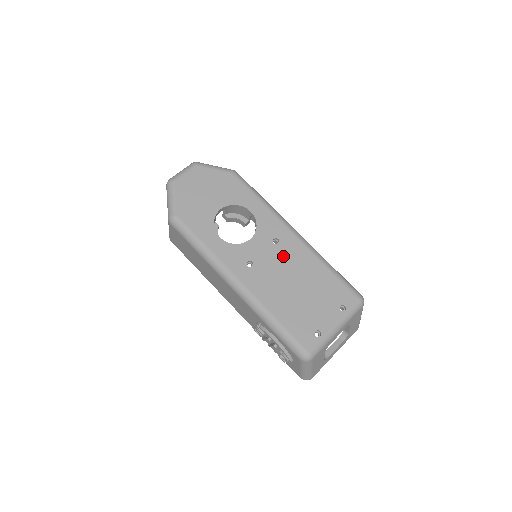
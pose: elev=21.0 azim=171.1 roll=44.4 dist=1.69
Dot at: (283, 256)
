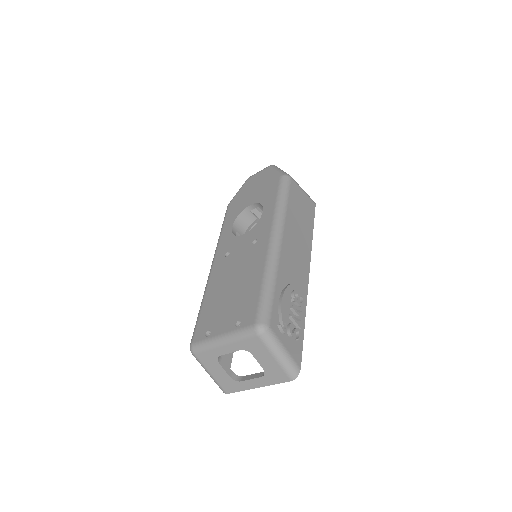
Dot at: (247, 256)
